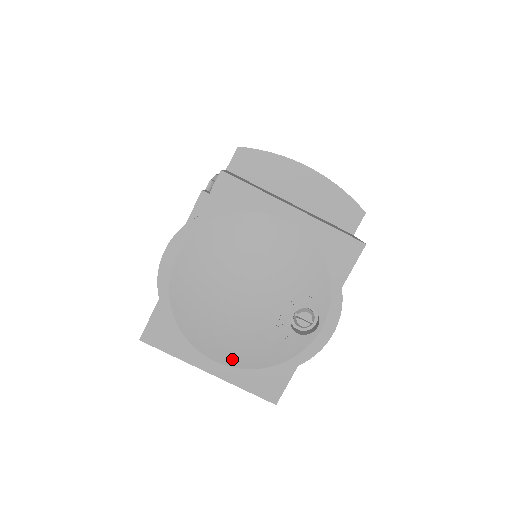
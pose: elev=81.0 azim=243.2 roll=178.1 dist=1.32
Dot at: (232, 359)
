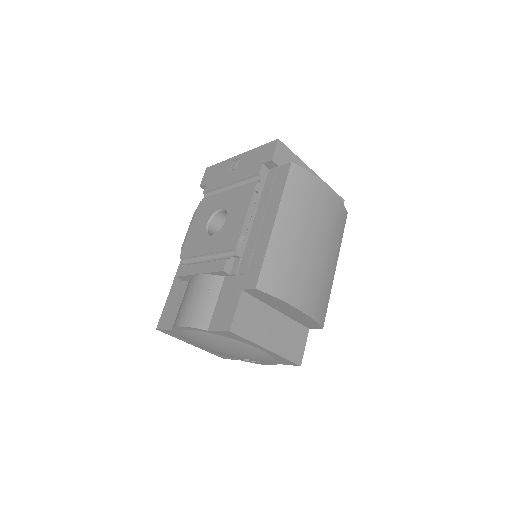
Dot at: occluded
